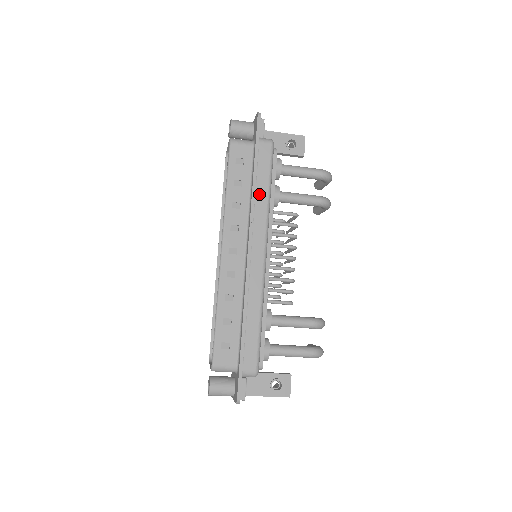
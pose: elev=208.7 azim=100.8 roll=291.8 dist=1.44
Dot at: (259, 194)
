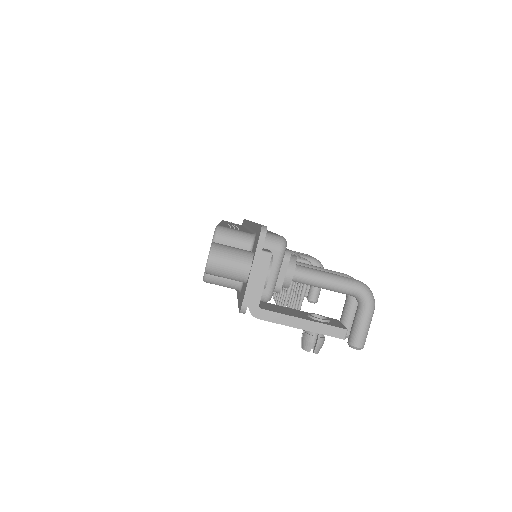
Dot at: occluded
